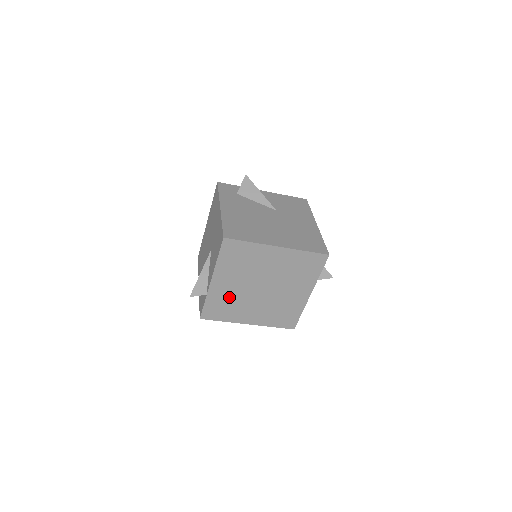
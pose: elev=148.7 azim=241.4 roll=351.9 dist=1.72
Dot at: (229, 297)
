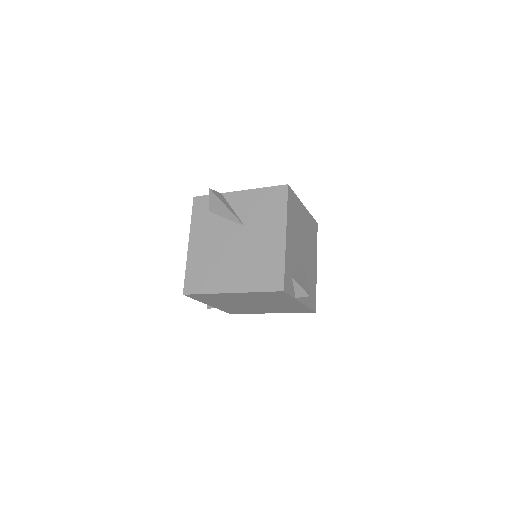
Dot at: (234, 308)
